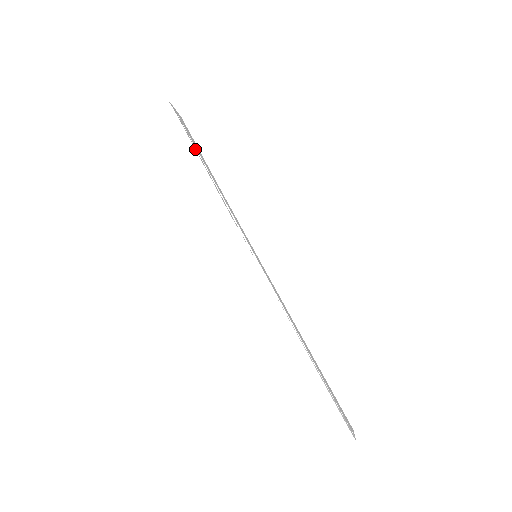
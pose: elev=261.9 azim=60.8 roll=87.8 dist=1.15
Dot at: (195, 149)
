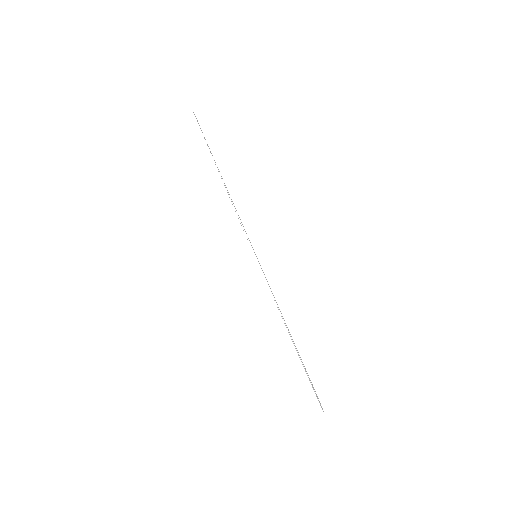
Dot at: occluded
